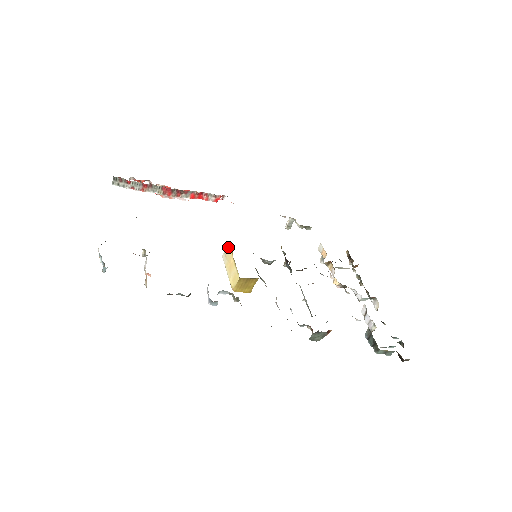
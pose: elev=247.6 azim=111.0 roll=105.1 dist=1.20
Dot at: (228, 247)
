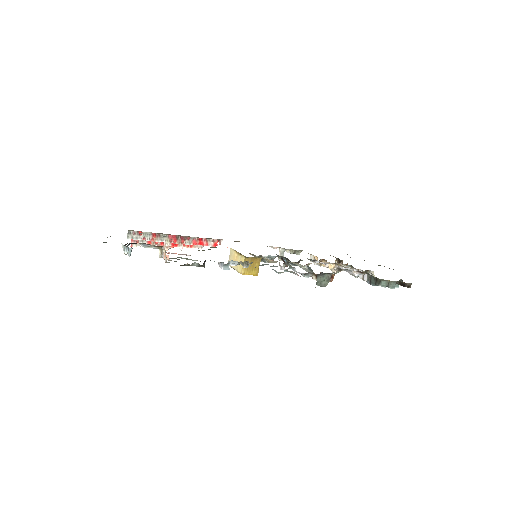
Dot at: (231, 252)
